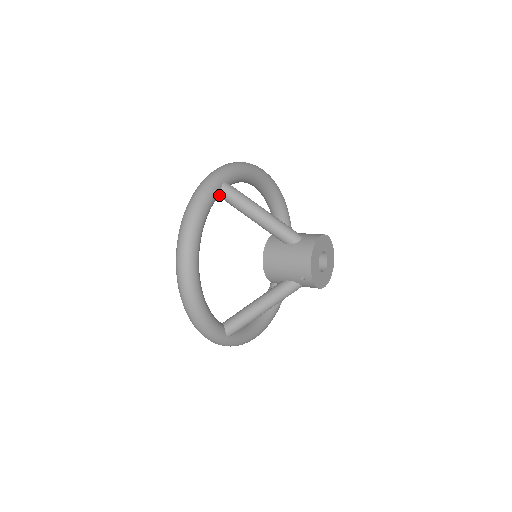
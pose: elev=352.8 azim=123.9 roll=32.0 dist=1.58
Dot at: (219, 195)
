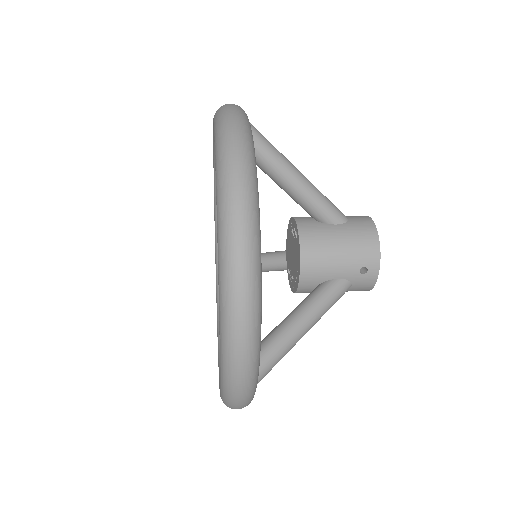
Dot at: occluded
